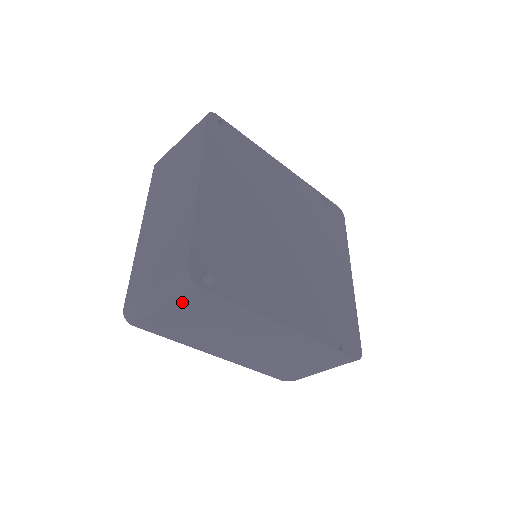
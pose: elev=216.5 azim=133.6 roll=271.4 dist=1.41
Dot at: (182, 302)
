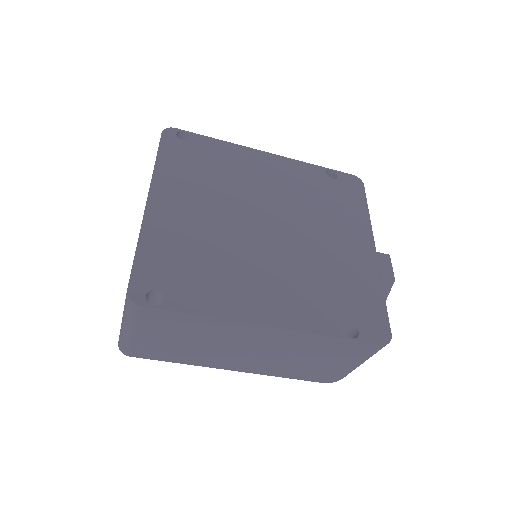
Dot at: (145, 325)
